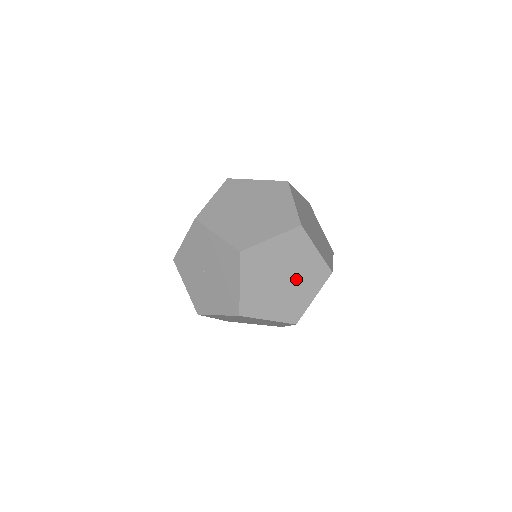
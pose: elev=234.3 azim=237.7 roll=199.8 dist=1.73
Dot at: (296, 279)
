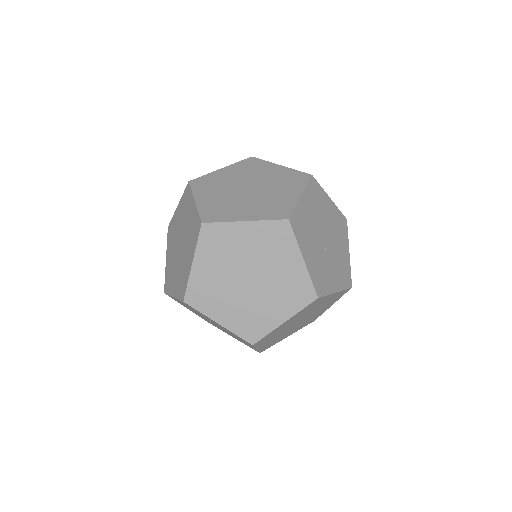
Dot at: occluded
